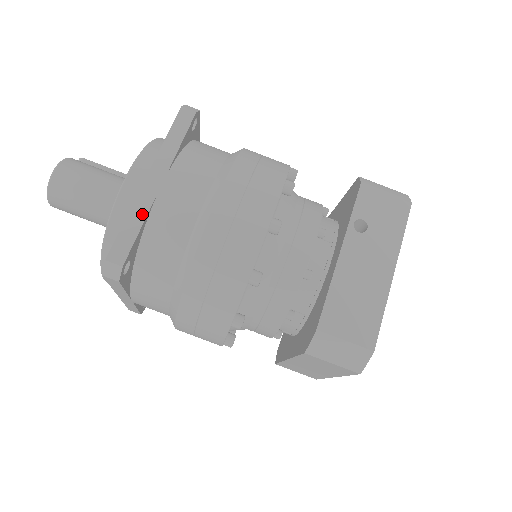
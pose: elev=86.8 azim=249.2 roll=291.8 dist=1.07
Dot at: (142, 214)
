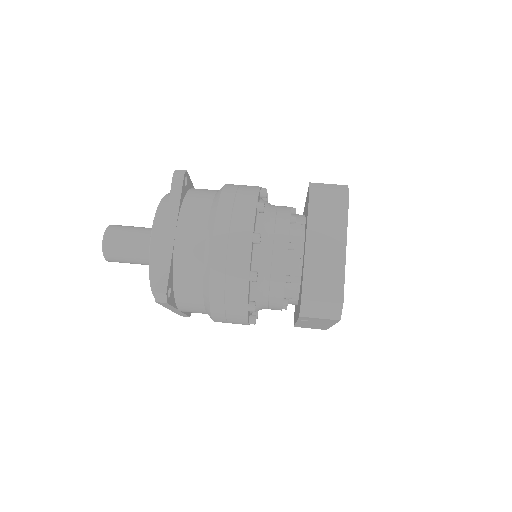
Dot at: occluded
